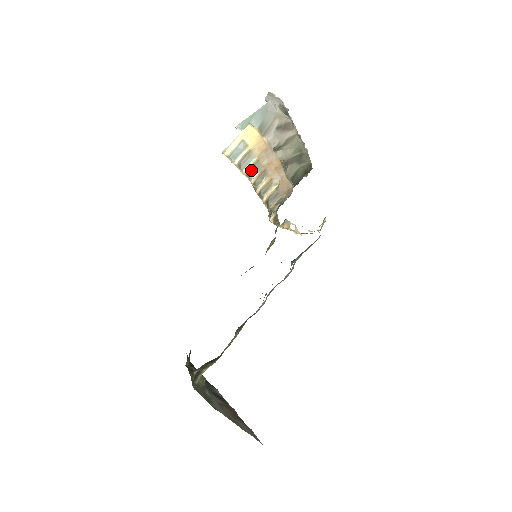
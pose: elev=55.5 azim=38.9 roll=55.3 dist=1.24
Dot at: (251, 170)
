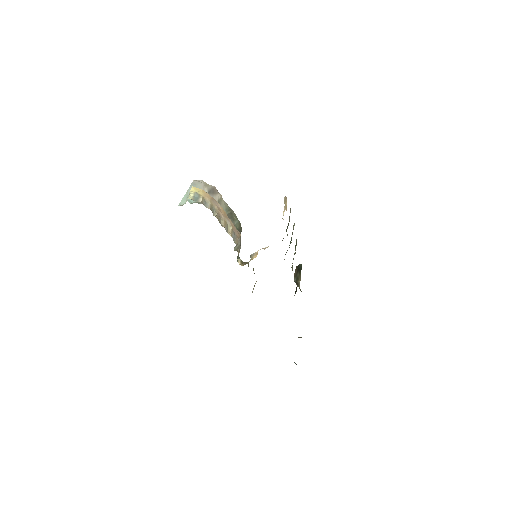
Dot at: (211, 210)
